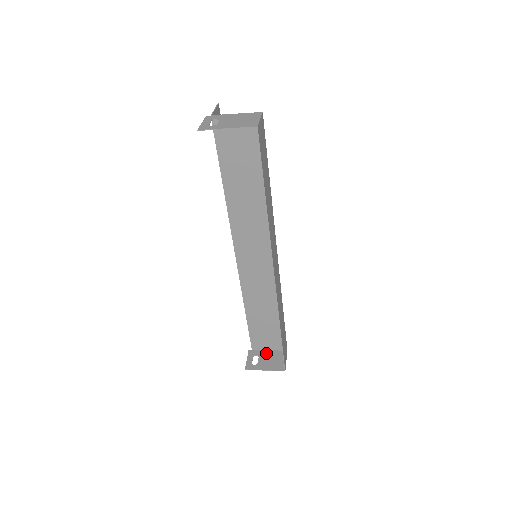
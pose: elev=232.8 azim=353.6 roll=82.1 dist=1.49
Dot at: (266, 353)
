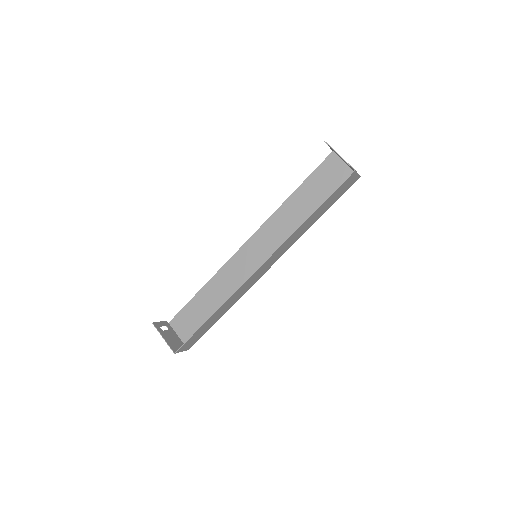
Dot at: (175, 334)
